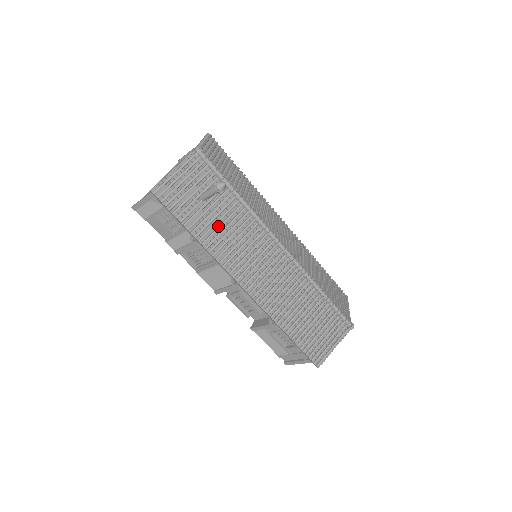
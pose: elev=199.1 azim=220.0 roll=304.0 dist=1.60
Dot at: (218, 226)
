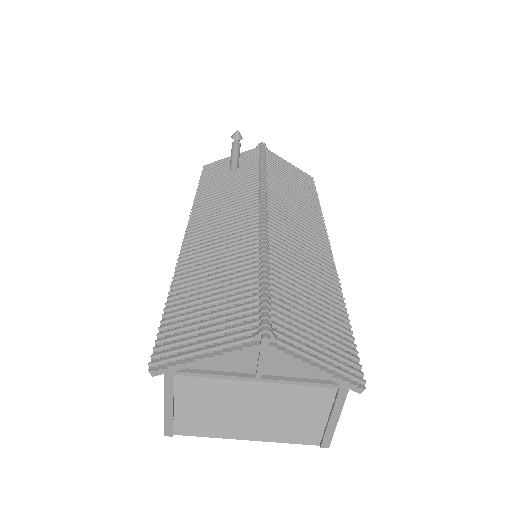
Dot at: (223, 187)
